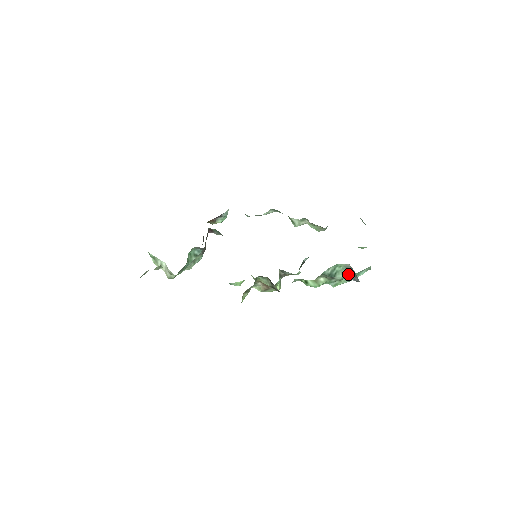
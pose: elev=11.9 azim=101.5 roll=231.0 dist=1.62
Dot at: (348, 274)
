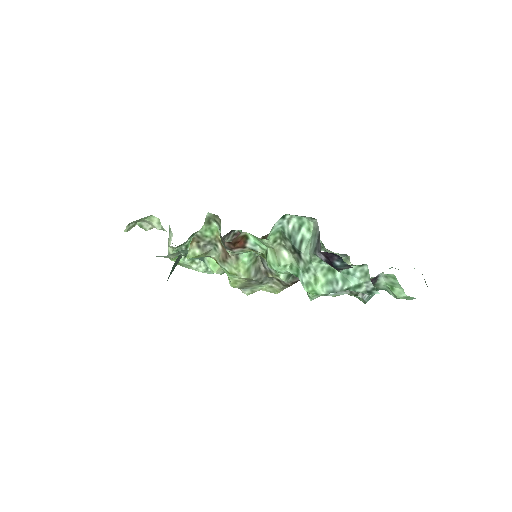
Dot at: (315, 244)
